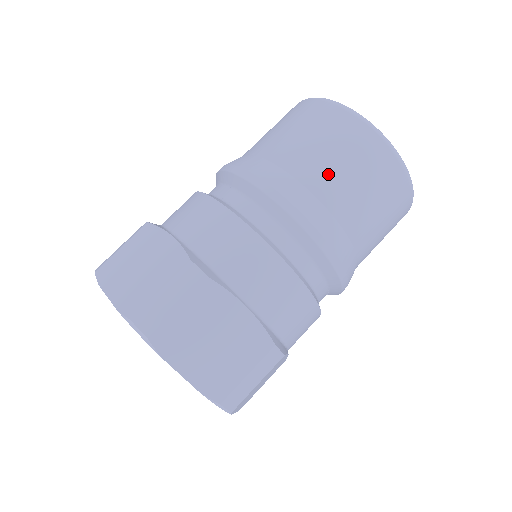
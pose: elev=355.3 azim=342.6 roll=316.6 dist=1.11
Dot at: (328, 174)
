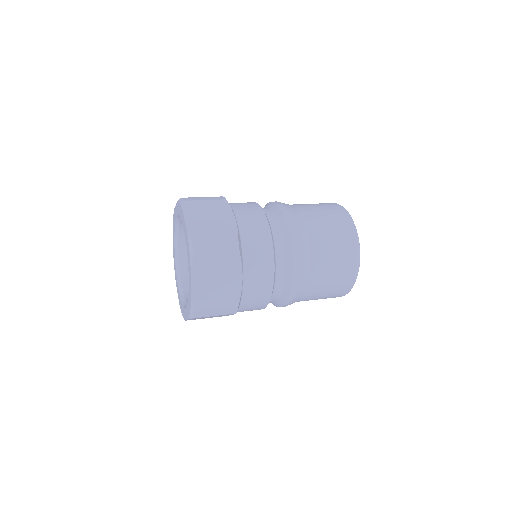
Dot at: (310, 209)
